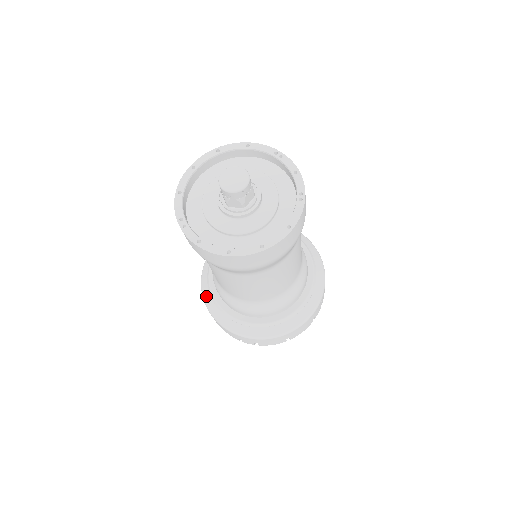
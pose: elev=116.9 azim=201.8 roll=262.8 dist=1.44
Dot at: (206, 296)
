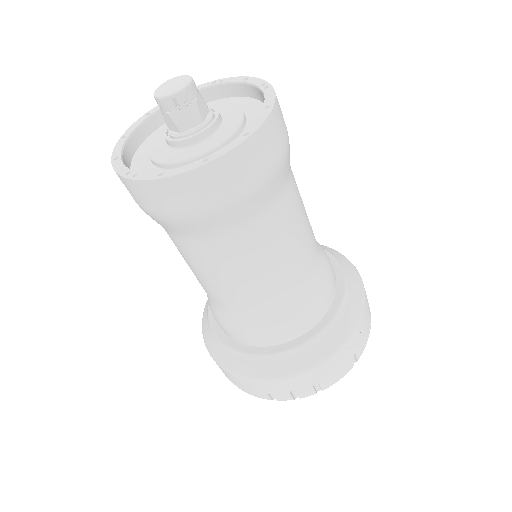
Dot at: (221, 357)
